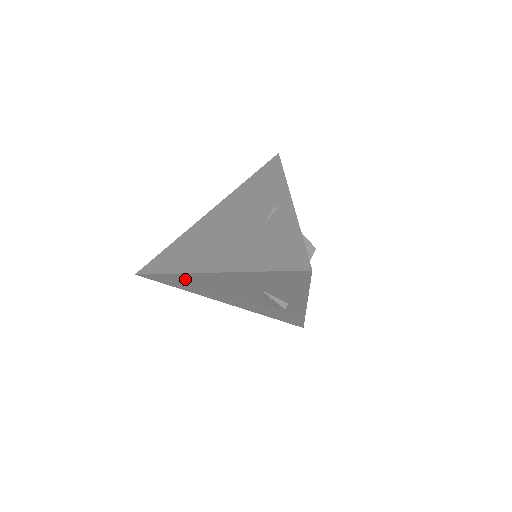
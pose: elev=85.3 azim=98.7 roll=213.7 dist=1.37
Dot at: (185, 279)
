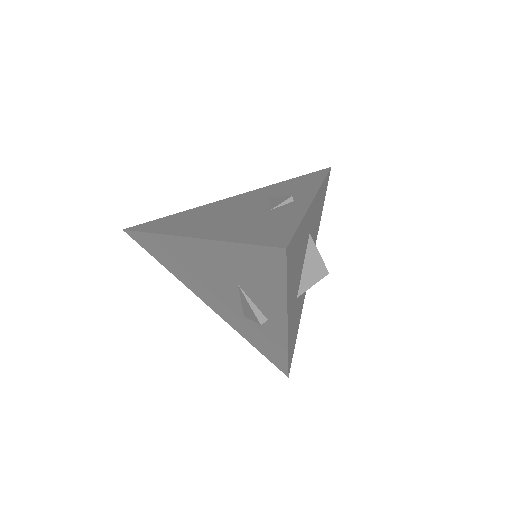
Dot at: (165, 247)
